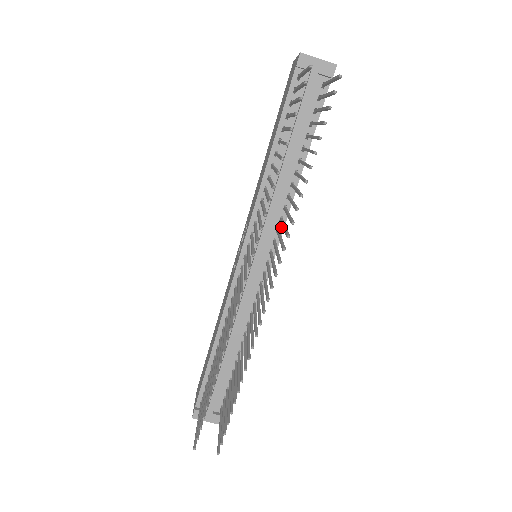
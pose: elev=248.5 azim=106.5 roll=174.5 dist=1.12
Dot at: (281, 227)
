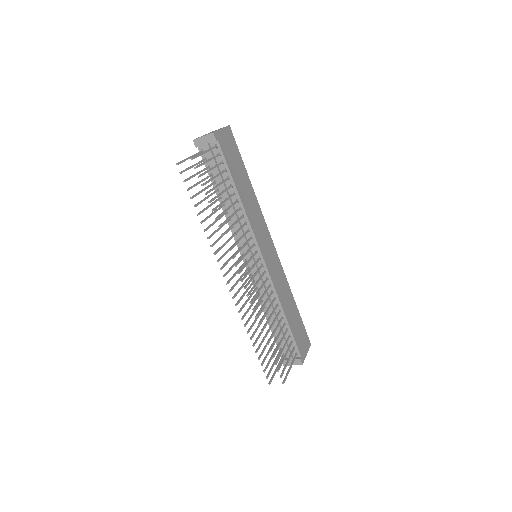
Dot at: (252, 235)
